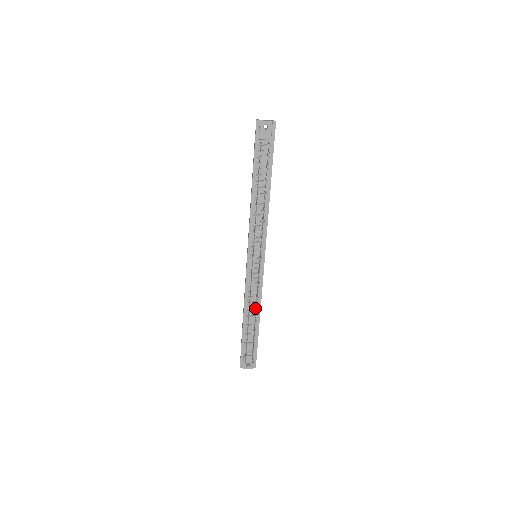
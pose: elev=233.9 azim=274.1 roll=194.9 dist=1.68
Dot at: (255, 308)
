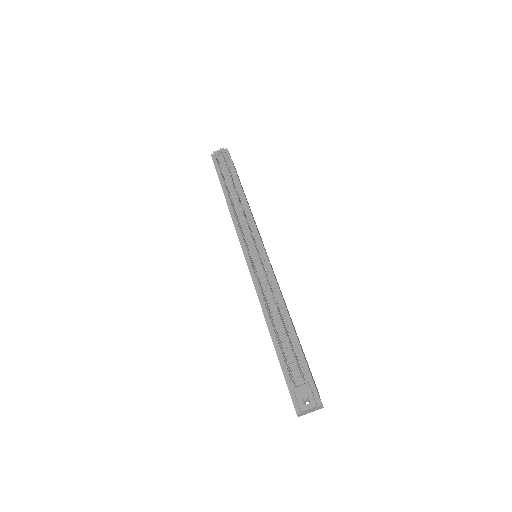
Dot at: occluded
